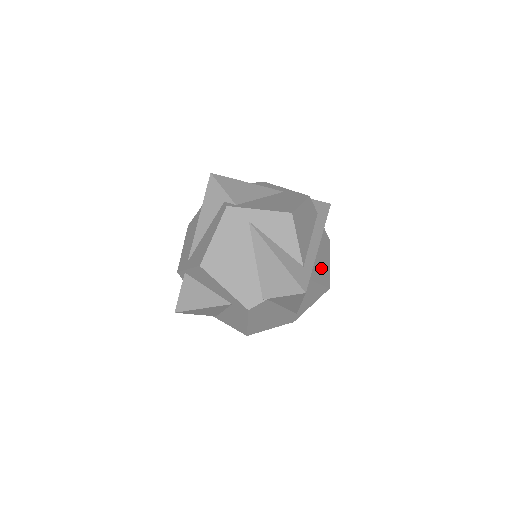
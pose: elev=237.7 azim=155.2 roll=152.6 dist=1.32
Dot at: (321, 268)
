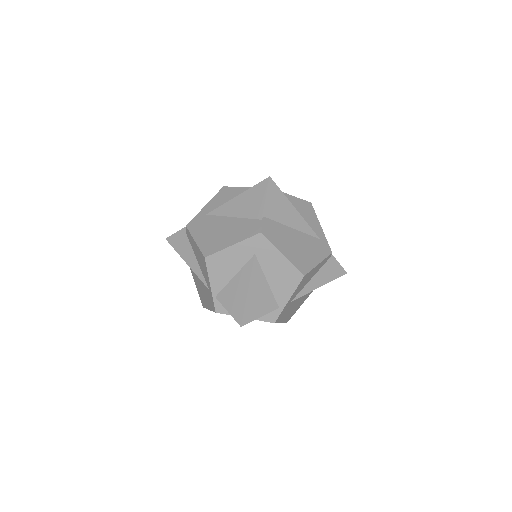
Dot at: occluded
